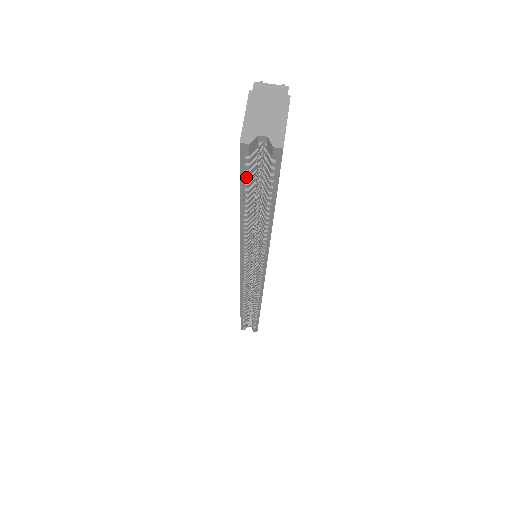
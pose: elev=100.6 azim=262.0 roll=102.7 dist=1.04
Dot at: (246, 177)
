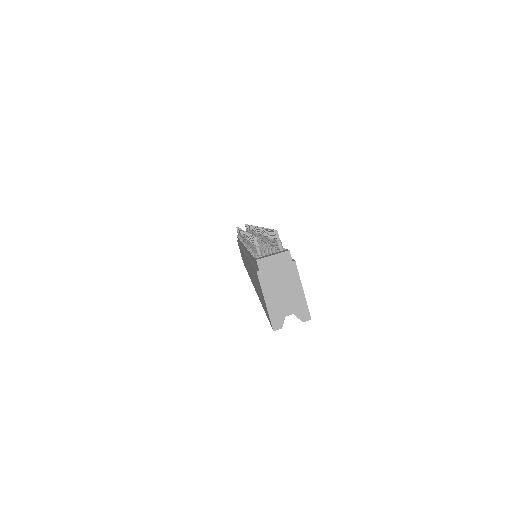
Dot at: occluded
